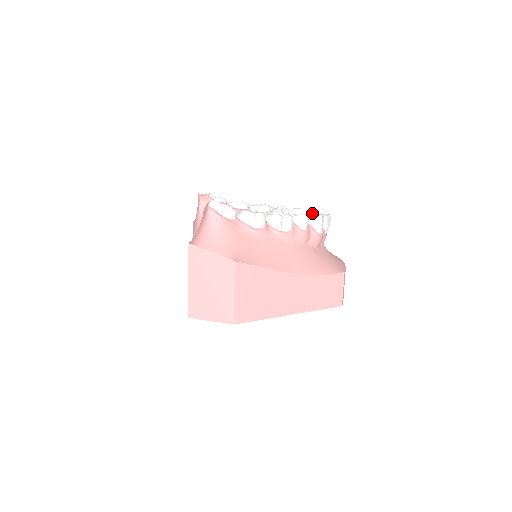
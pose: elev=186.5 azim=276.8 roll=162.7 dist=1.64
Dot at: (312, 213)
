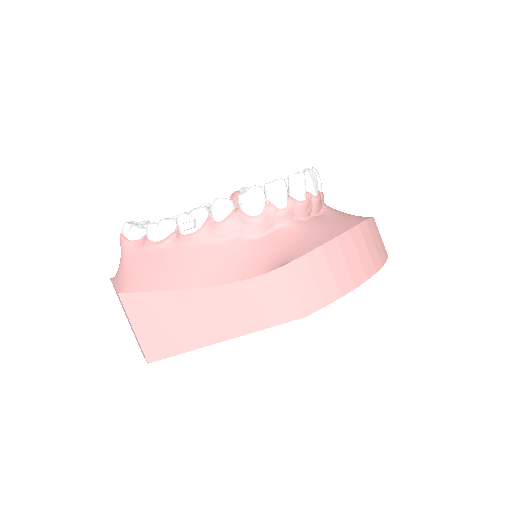
Dot at: occluded
